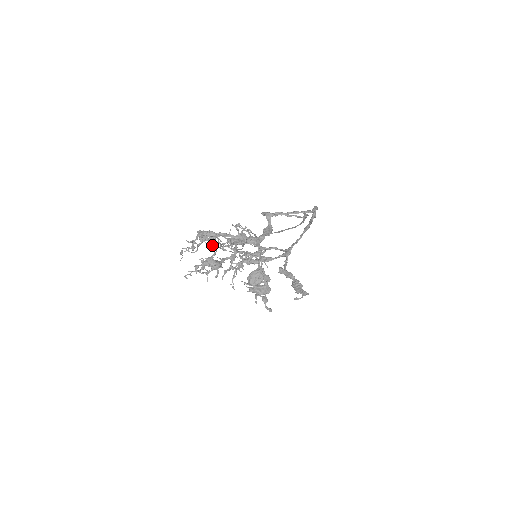
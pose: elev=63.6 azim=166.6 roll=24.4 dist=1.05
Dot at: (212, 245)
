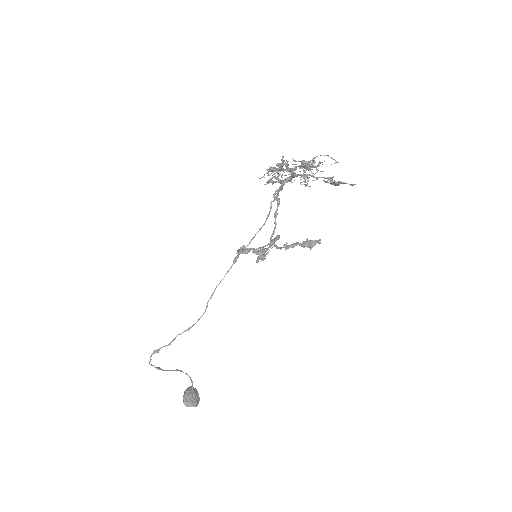
Dot at: (293, 159)
